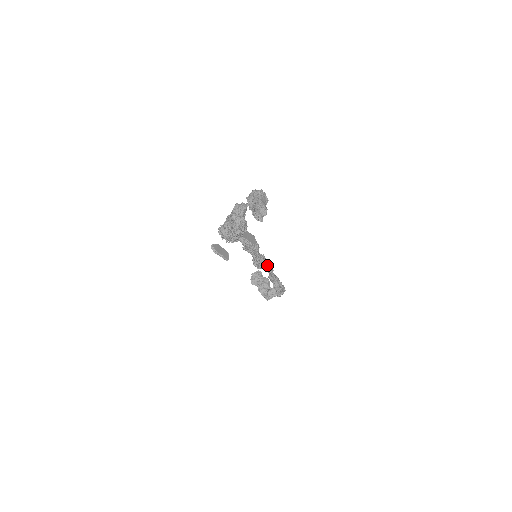
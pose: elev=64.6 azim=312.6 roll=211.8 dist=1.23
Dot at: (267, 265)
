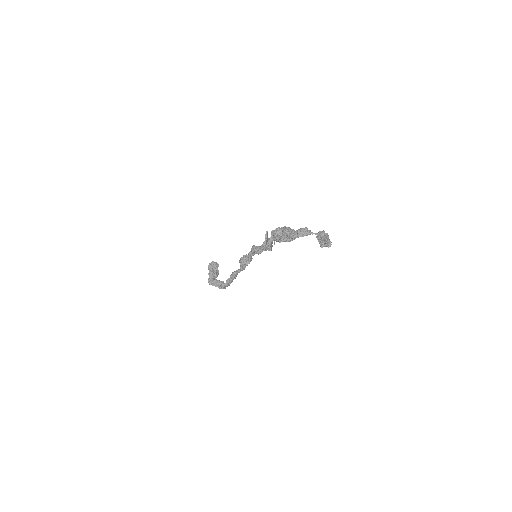
Dot at: (245, 266)
